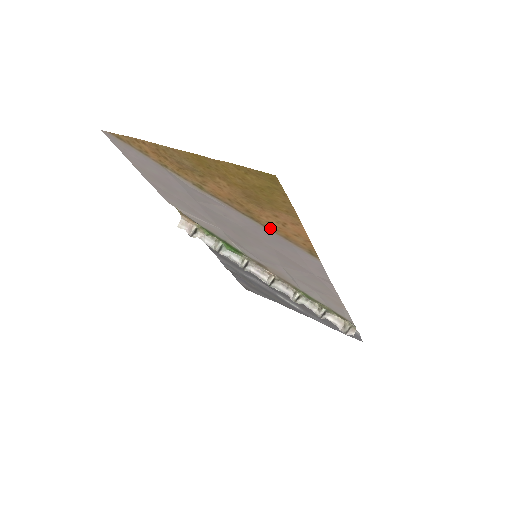
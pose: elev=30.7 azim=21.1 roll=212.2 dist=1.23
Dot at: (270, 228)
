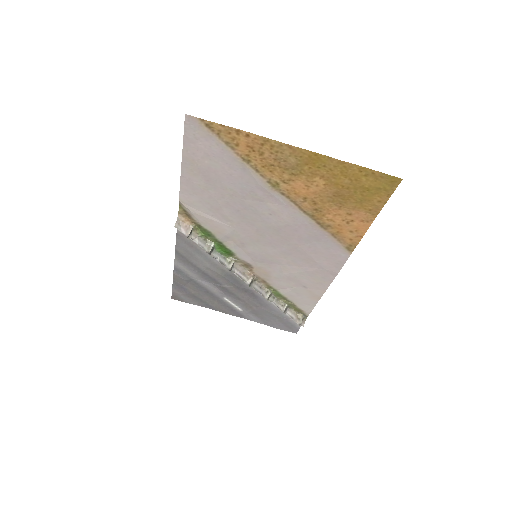
Dot at: (325, 226)
